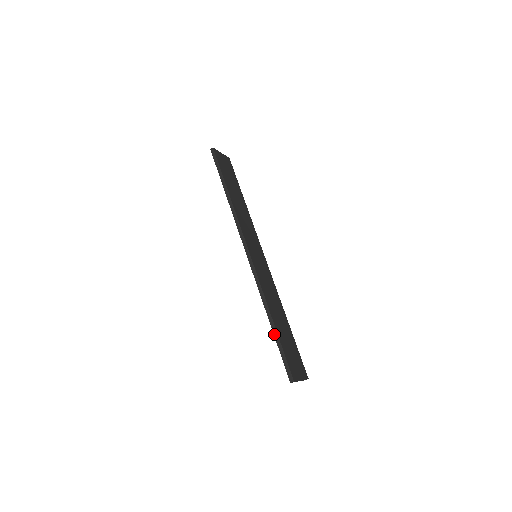
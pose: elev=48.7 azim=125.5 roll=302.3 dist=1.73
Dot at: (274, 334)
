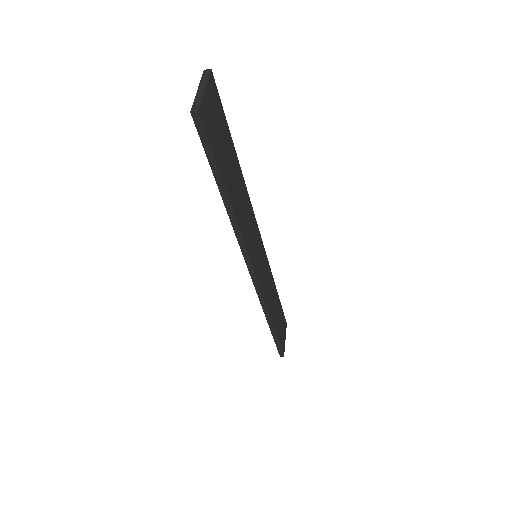
Dot at: (272, 334)
